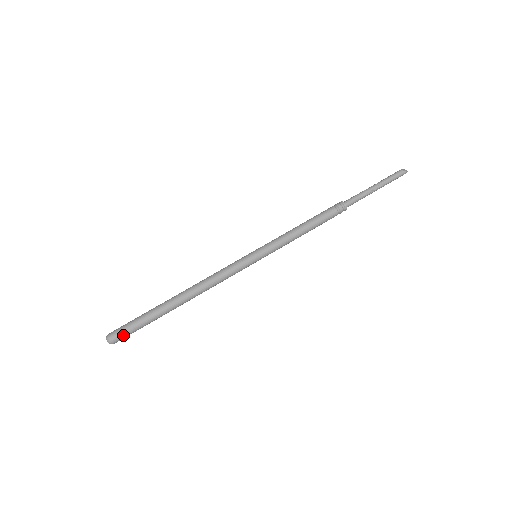
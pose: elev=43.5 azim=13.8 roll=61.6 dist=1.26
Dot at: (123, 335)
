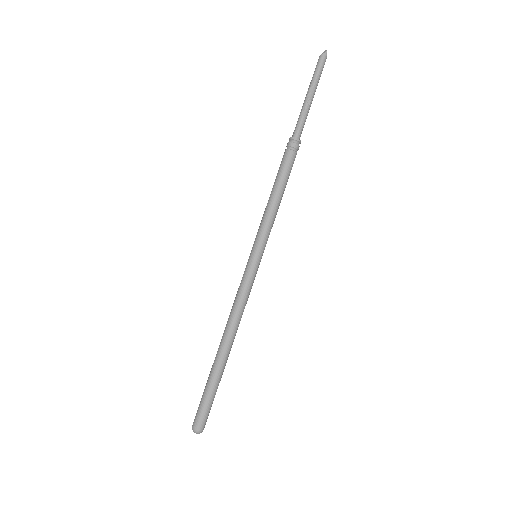
Dot at: (202, 418)
